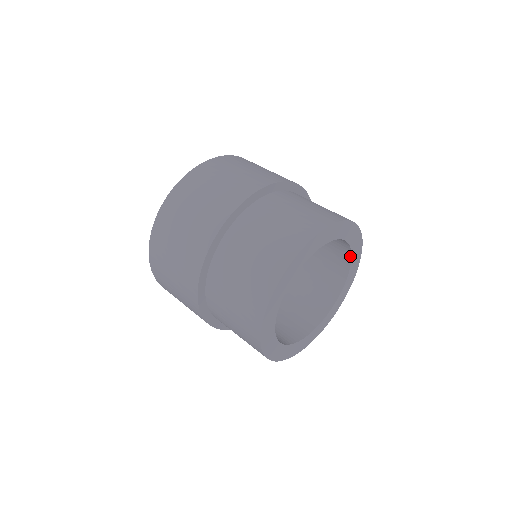
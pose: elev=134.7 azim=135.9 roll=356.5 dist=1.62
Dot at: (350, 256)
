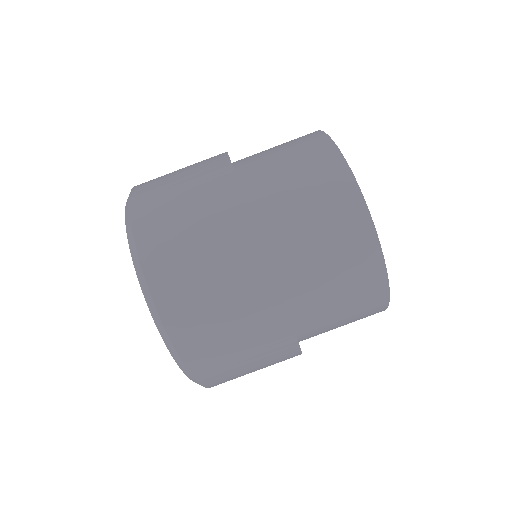
Dot at: occluded
